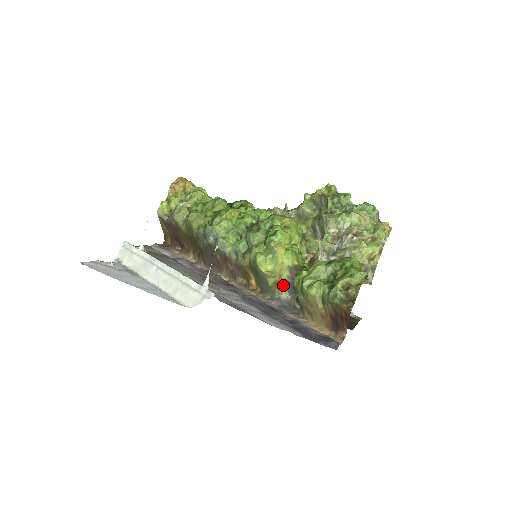
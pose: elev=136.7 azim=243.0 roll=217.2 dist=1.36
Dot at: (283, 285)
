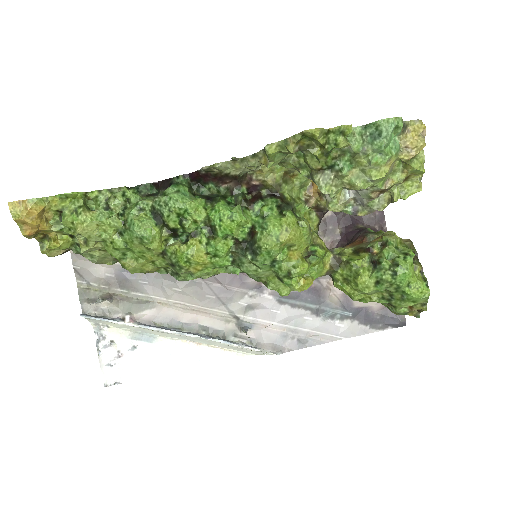
Dot at: occluded
